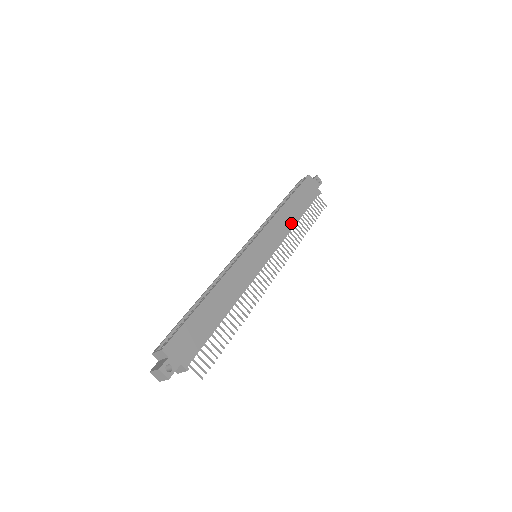
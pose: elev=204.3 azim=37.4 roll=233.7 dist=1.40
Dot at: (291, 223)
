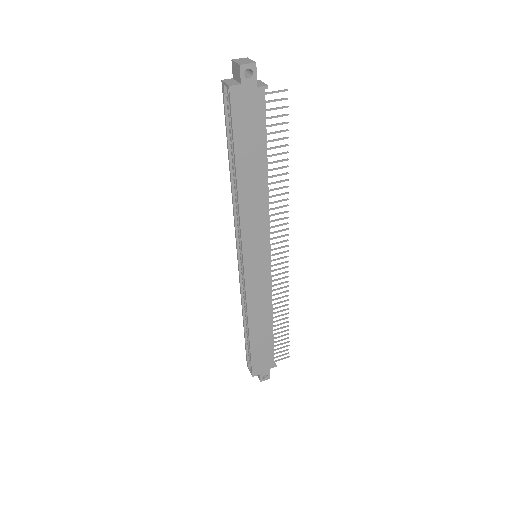
Dot at: (262, 192)
